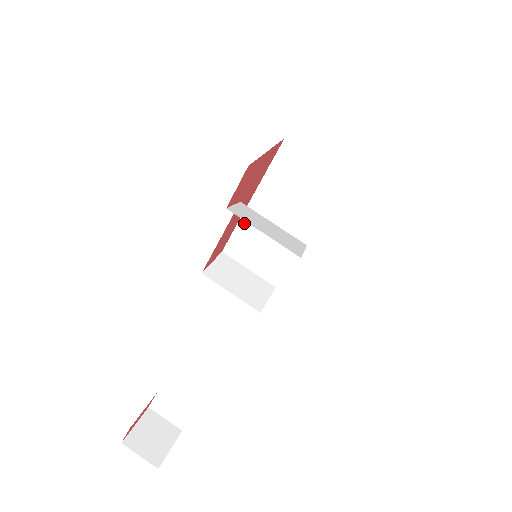
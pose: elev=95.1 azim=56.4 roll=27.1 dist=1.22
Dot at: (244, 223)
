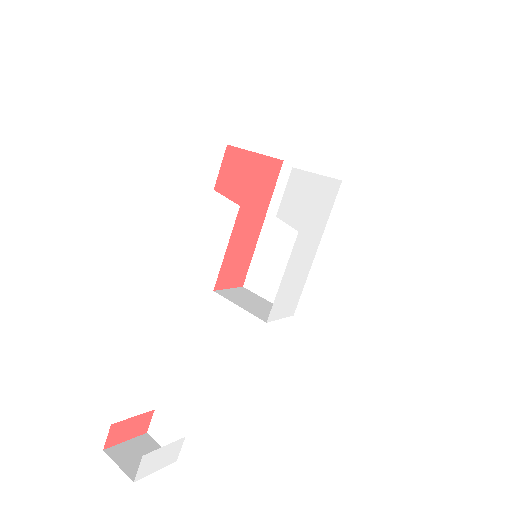
Dot at: (259, 251)
